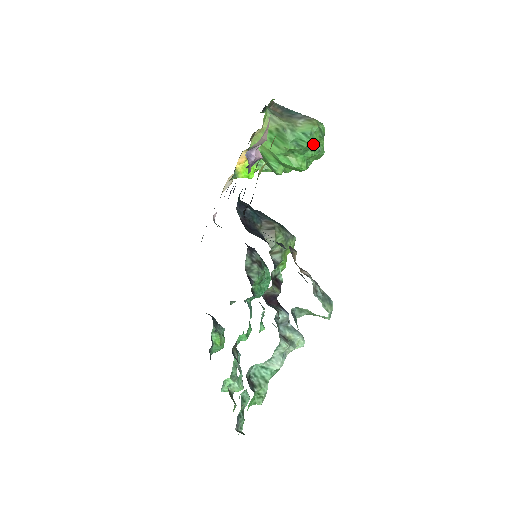
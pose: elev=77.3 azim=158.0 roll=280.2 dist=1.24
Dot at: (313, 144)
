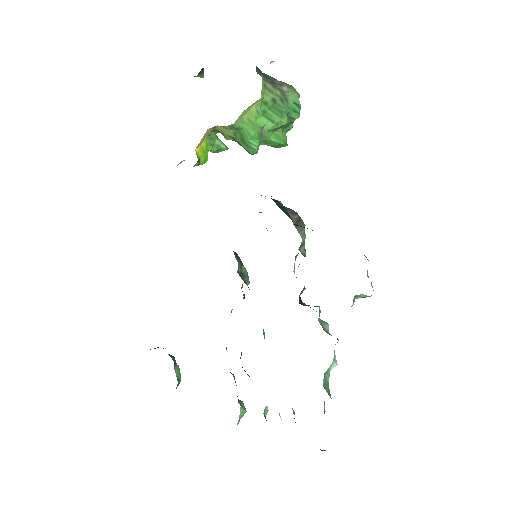
Dot at: occluded
